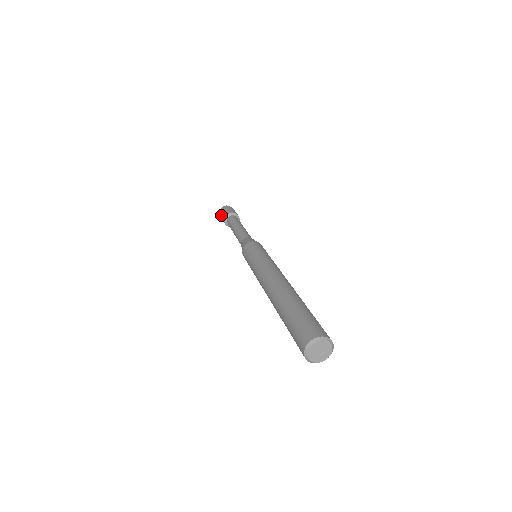
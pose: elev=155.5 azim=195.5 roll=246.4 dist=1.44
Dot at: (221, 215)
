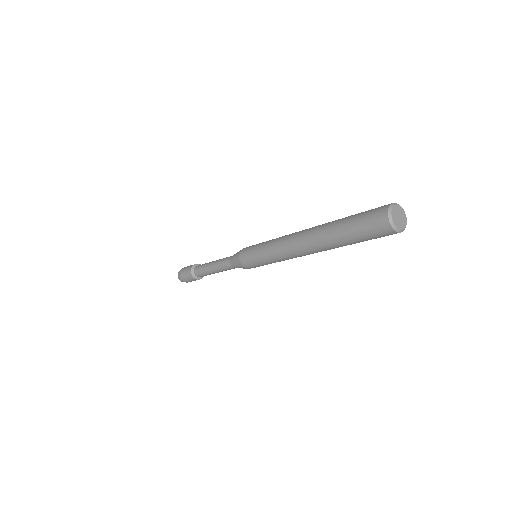
Dot at: (184, 269)
